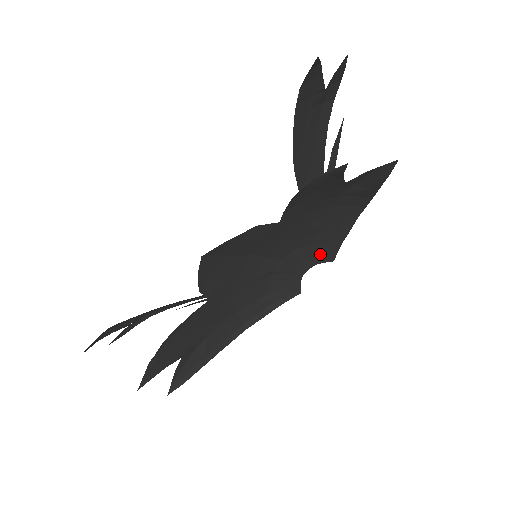
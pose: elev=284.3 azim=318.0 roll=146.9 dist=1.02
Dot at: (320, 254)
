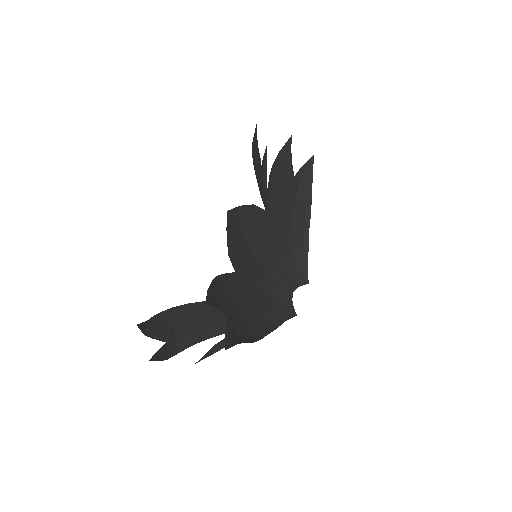
Dot at: (297, 277)
